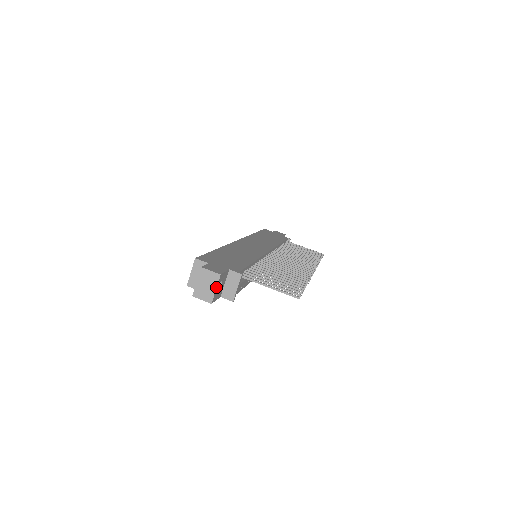
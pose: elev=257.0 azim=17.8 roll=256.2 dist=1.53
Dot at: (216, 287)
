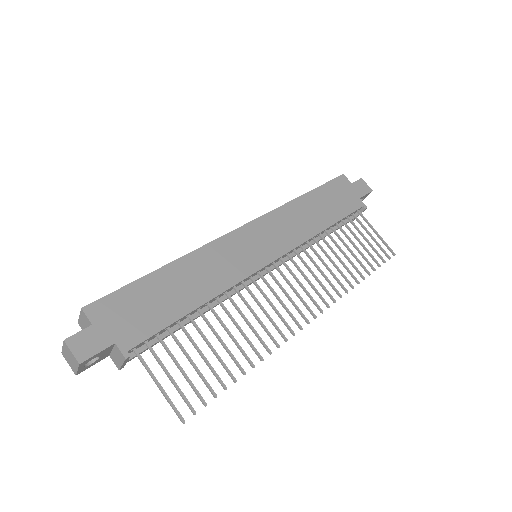
Dot at: (77, 369)
